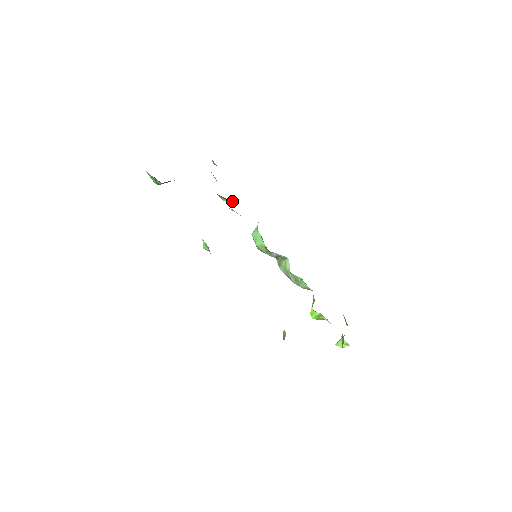
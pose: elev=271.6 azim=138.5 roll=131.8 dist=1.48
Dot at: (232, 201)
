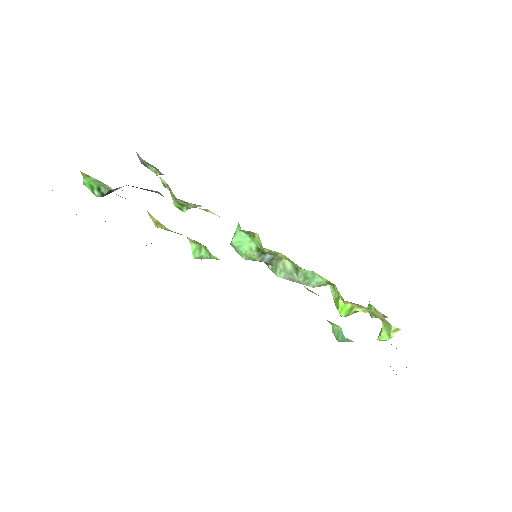
Dot at: (197, 205)
